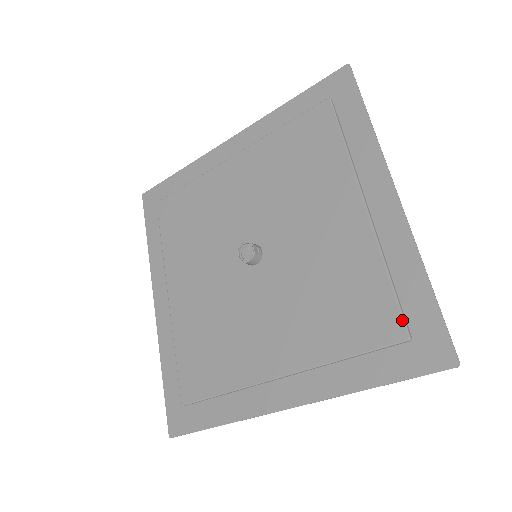
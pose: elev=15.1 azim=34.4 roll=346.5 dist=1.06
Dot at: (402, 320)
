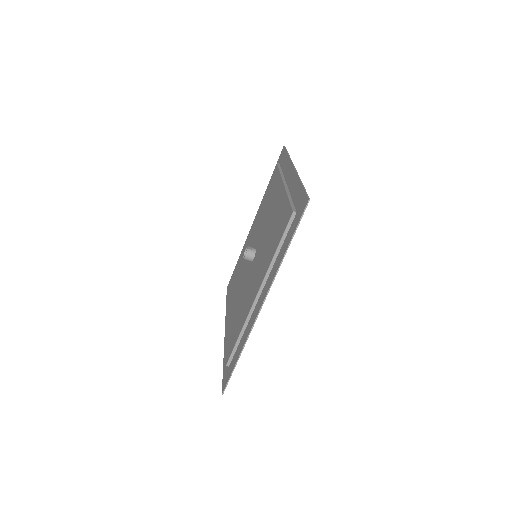
Dot at: (291, 208)
